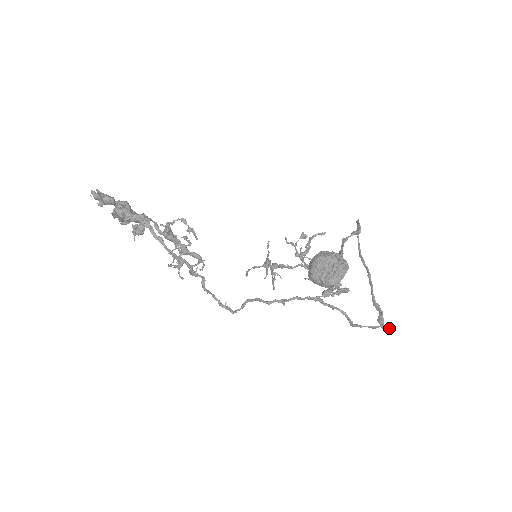
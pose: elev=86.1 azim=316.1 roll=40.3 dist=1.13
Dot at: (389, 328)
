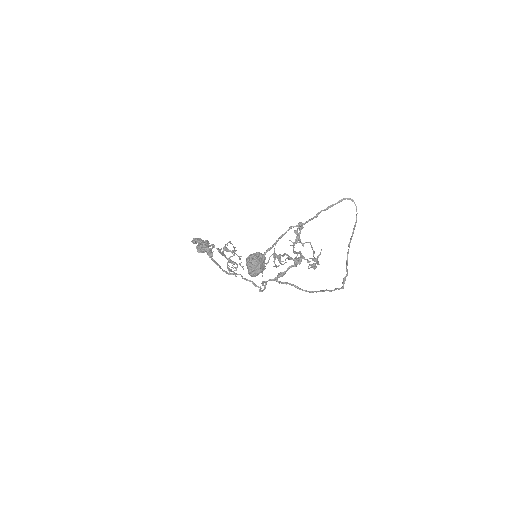
Dot at: (330, 291)
